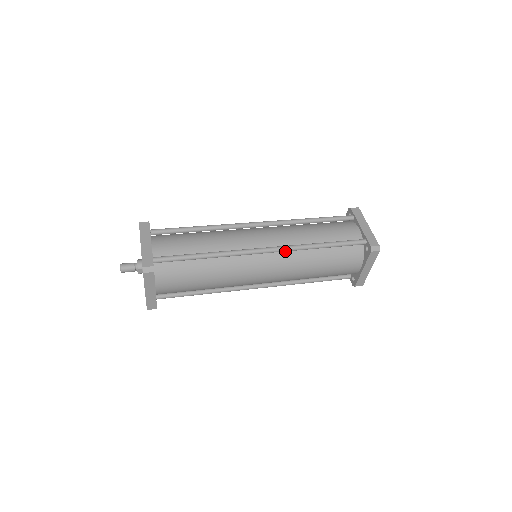
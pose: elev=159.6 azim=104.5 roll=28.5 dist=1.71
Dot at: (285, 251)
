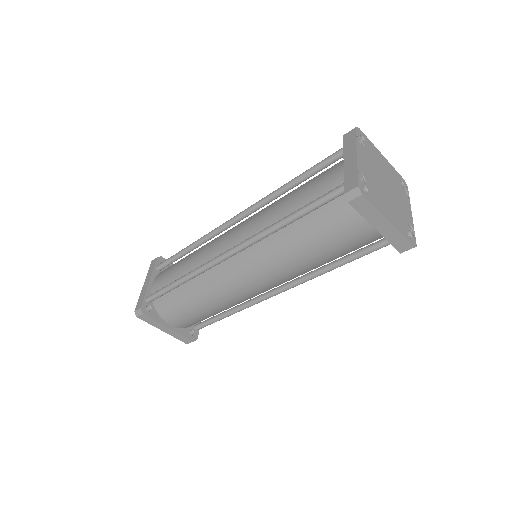
Dot at: (248, 246)
